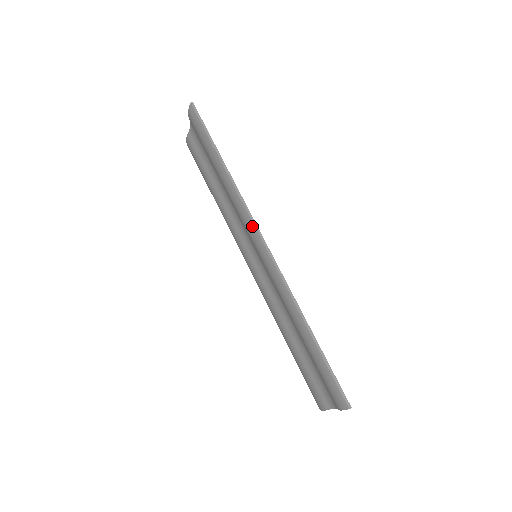
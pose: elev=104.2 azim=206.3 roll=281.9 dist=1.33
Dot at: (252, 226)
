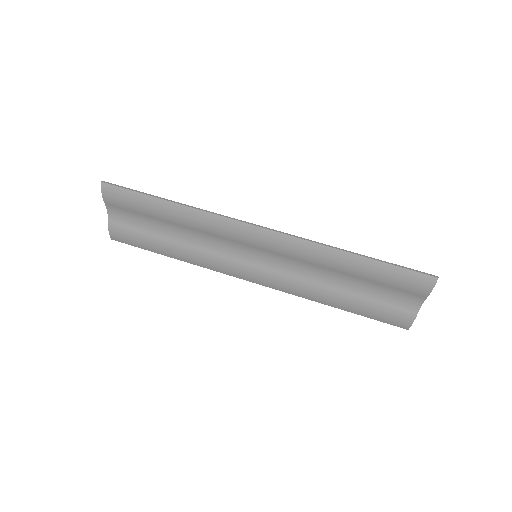
Dot at: (239, 225)
